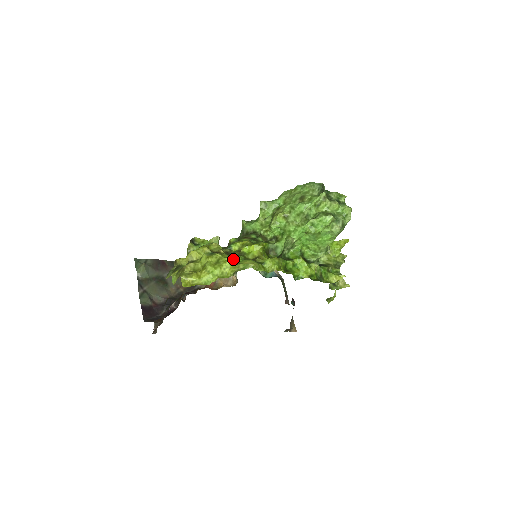
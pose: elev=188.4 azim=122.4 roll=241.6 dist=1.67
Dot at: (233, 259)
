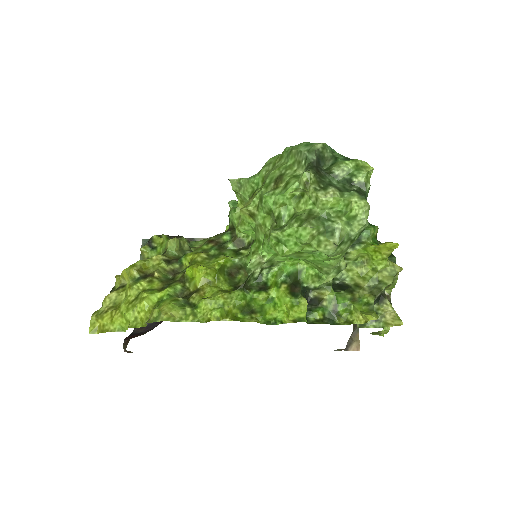
Dot at: (157, 294)
